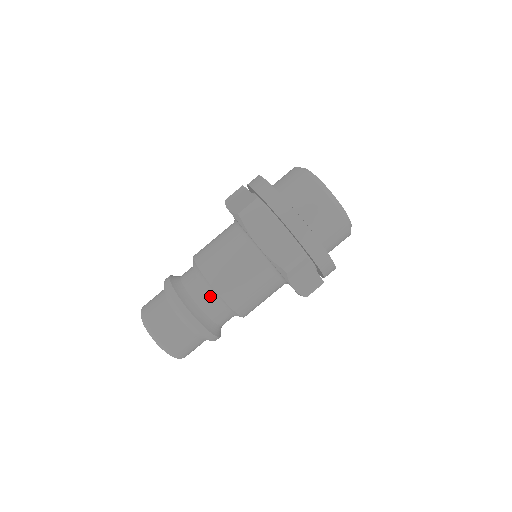
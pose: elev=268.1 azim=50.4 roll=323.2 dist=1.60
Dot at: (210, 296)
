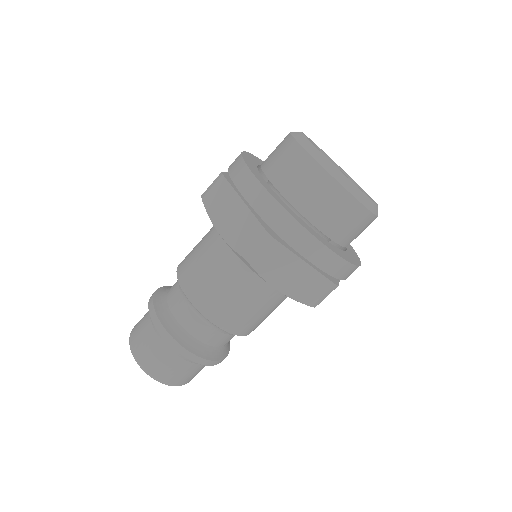
Dot at: (218, 332)
